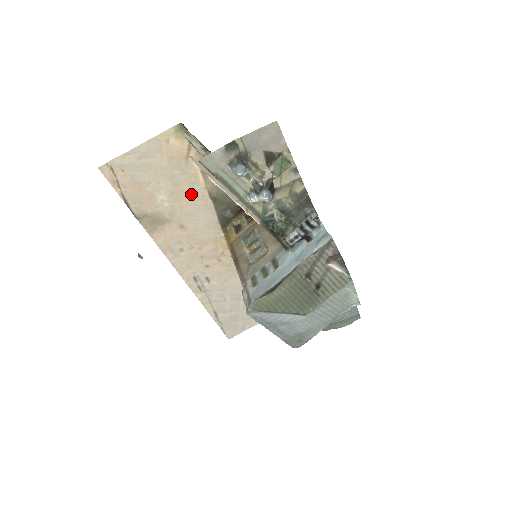
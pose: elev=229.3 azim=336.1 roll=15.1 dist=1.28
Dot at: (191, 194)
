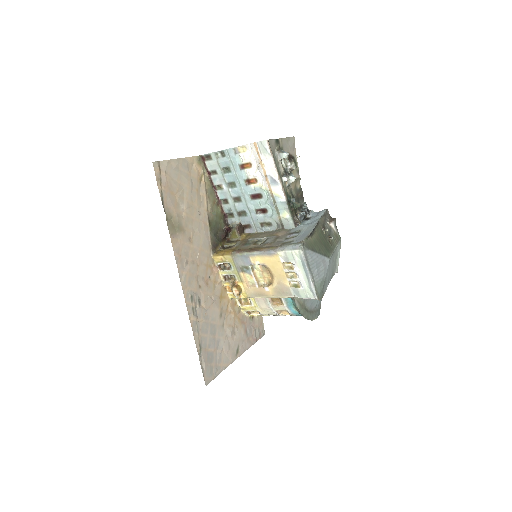
Dot at: (198, 212)
